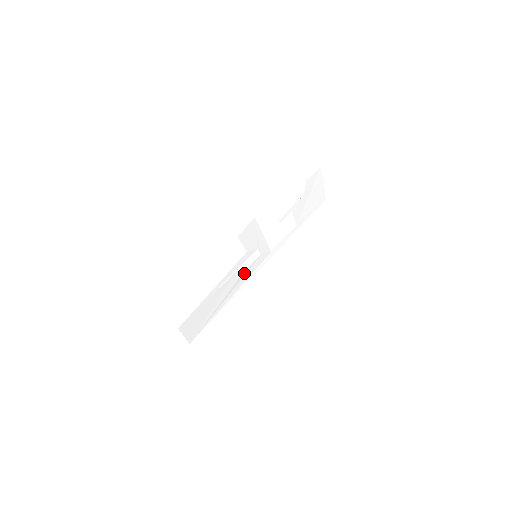
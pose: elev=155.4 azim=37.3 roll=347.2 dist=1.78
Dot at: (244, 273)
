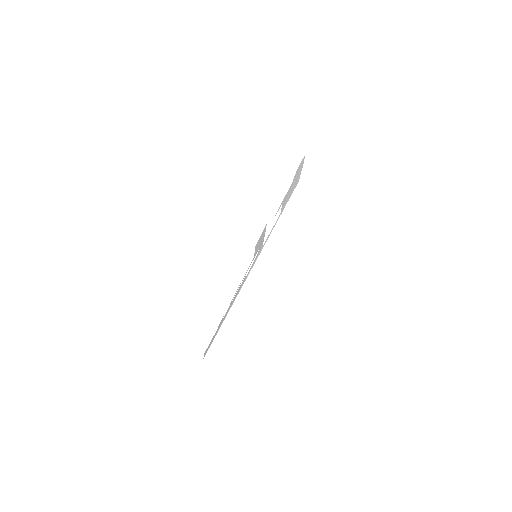
Dot at: occluded
